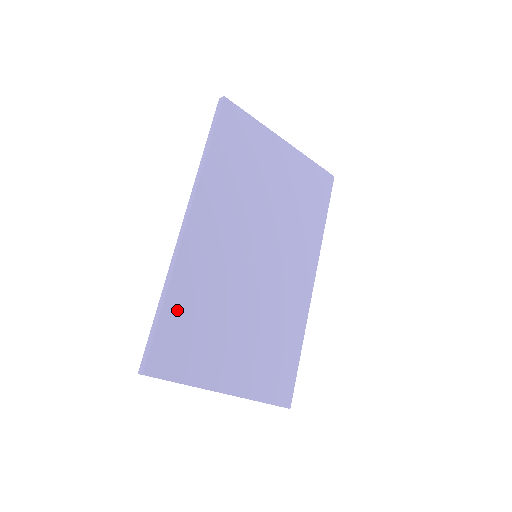
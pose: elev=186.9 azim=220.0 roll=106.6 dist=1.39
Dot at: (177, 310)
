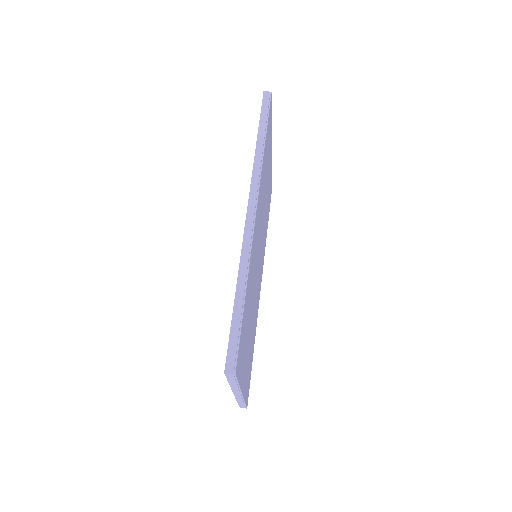
Dot at: (246, 304)
